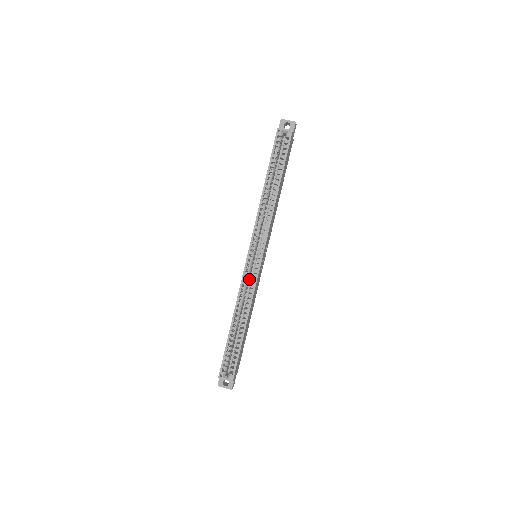
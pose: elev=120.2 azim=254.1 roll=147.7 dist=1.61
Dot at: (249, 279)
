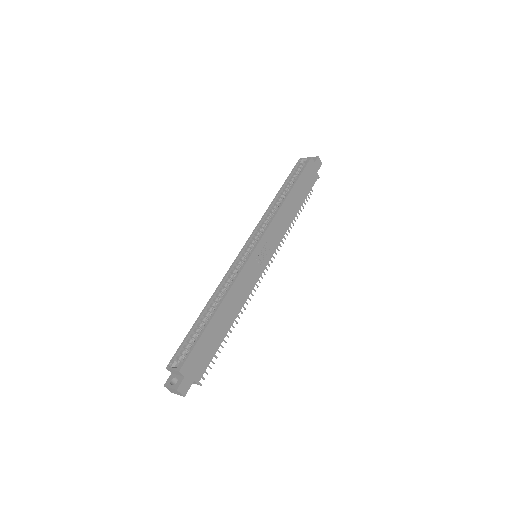
Dot at: occluded
